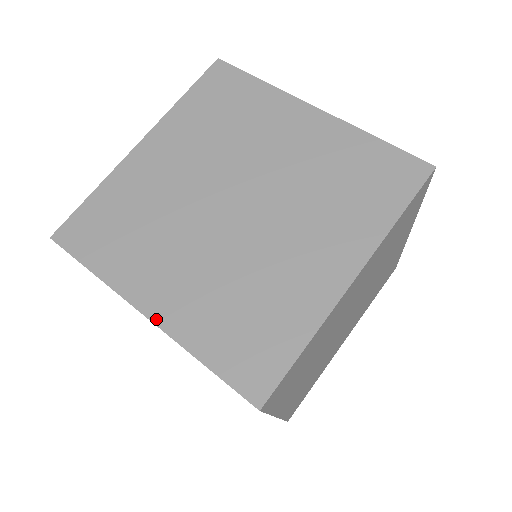
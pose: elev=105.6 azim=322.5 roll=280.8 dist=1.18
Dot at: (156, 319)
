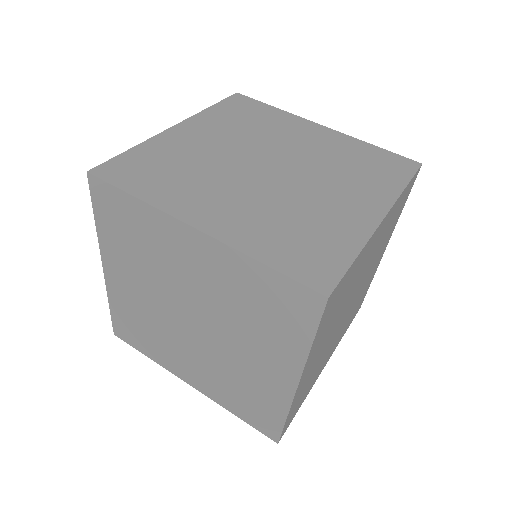
Dot at: (209, 231)
